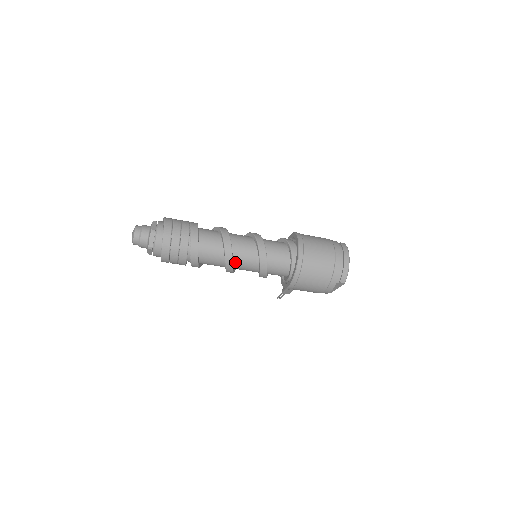
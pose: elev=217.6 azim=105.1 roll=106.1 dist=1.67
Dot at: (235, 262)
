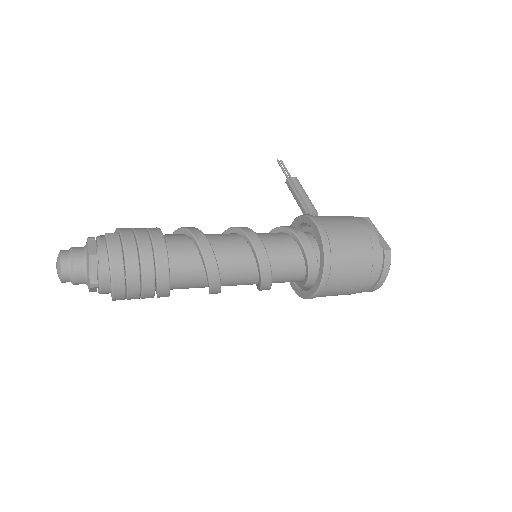
Dot at: occluded
